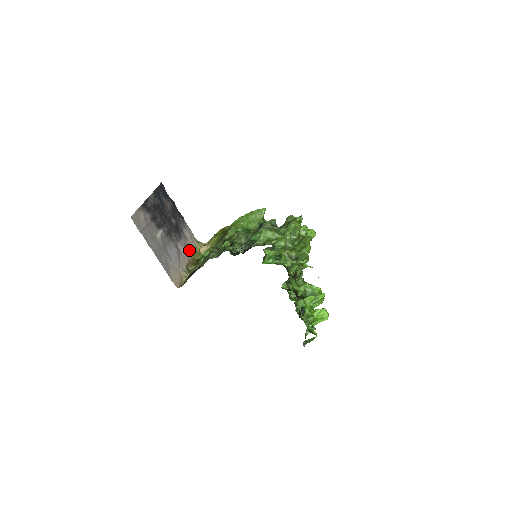
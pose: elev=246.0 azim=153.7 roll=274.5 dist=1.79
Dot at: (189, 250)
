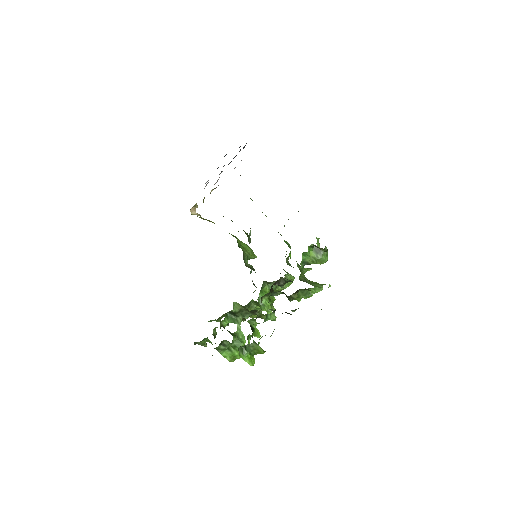
Dot at: occluded
